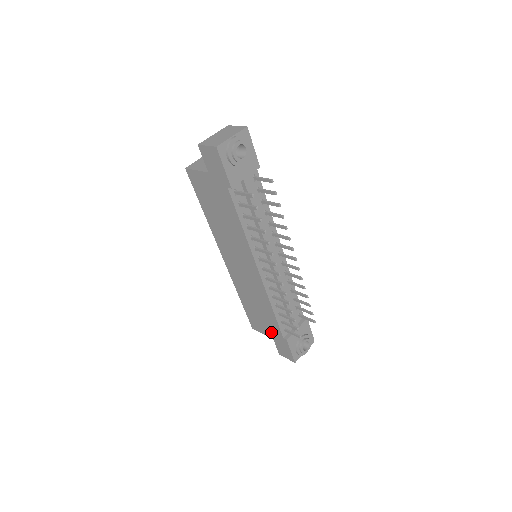
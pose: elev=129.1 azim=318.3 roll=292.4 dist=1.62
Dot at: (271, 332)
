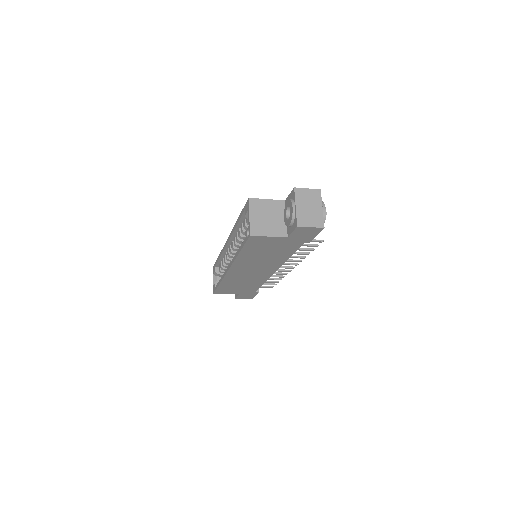
Dot at: (242, 292)
